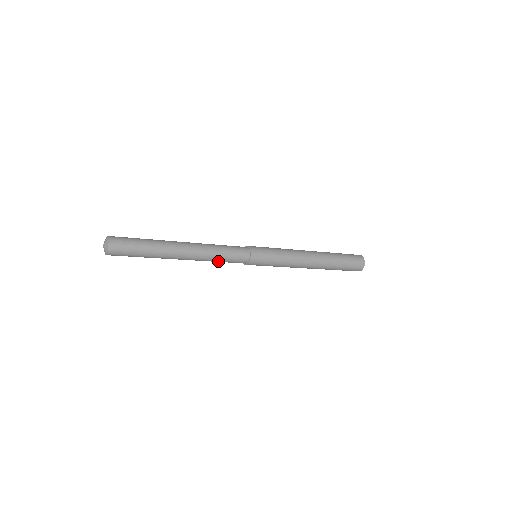
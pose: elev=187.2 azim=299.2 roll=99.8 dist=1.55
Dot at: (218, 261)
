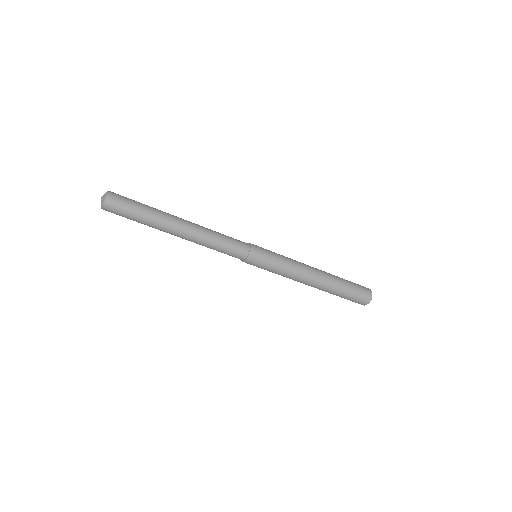
Dot at: (215, 248)
